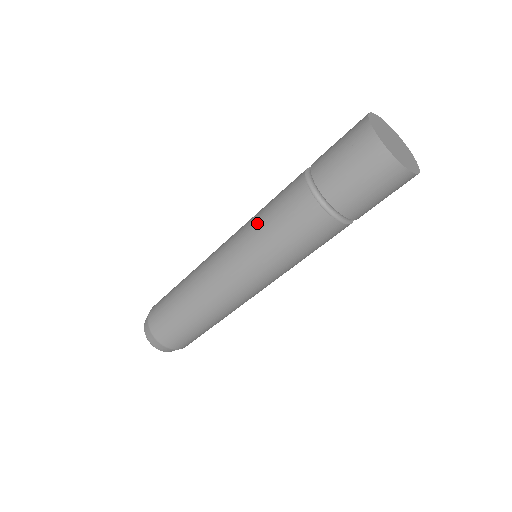
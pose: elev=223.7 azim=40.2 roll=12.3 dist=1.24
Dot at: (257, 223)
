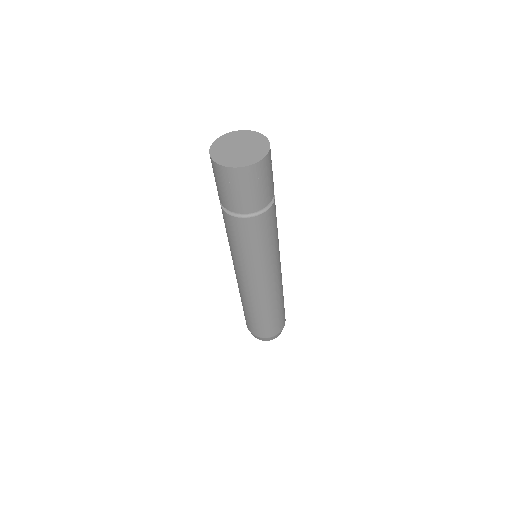
Dot at: occluded
